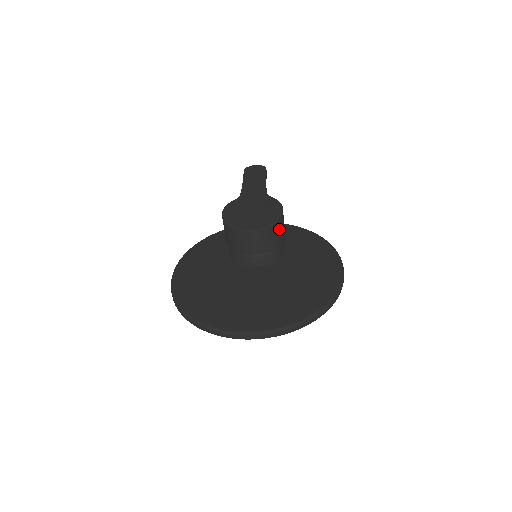
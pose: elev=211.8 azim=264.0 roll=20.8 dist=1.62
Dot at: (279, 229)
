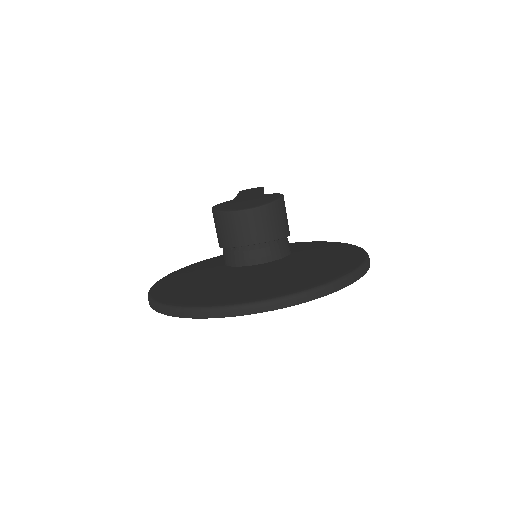
Dot at: (281, 214)
